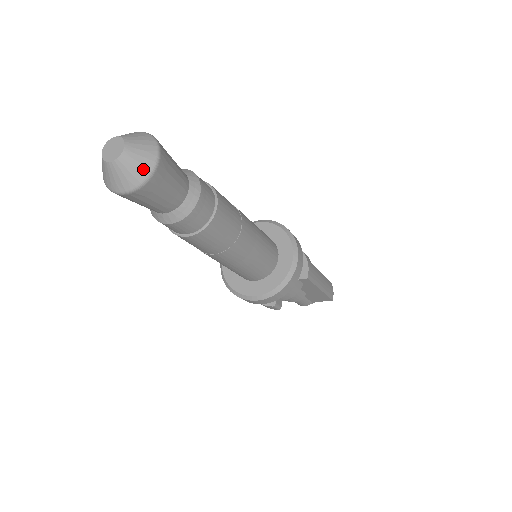
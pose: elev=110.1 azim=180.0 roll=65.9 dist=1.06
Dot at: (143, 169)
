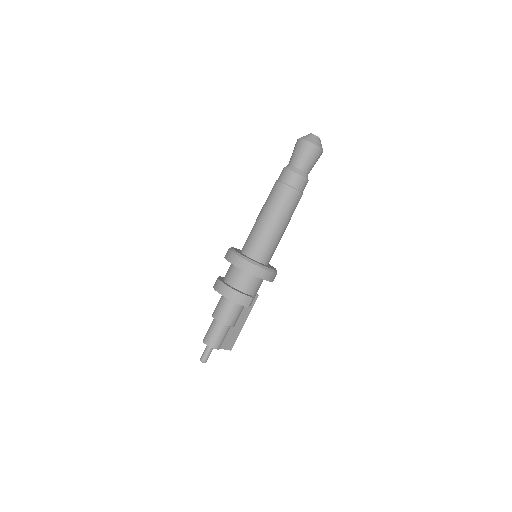
Dot at: (322, 148)
